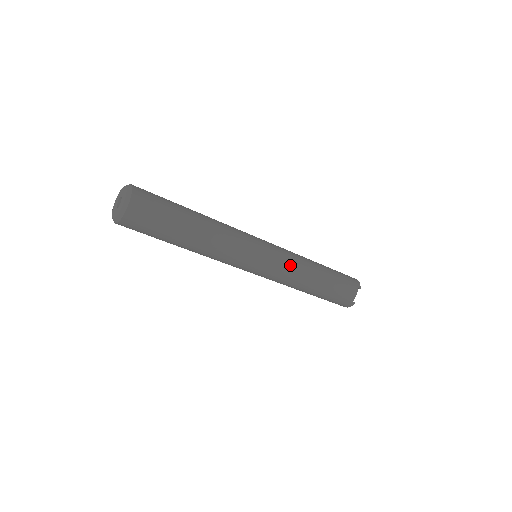
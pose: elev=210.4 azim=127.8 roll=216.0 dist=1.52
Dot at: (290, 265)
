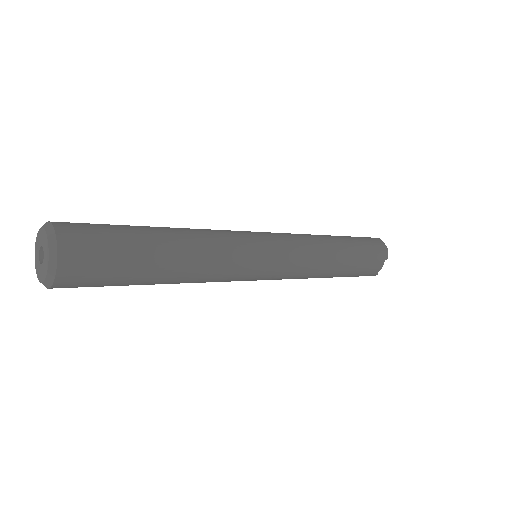
Dot at: (302, 265)
